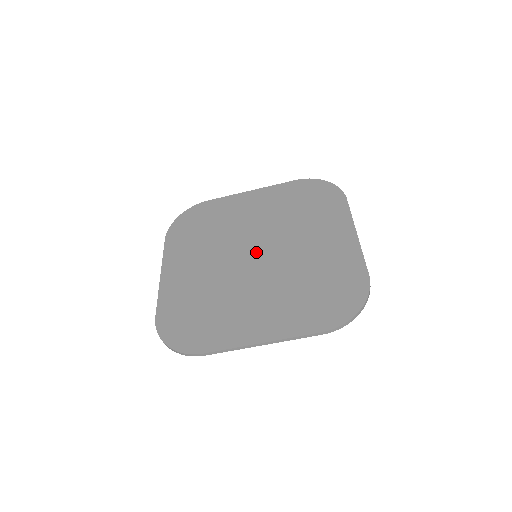
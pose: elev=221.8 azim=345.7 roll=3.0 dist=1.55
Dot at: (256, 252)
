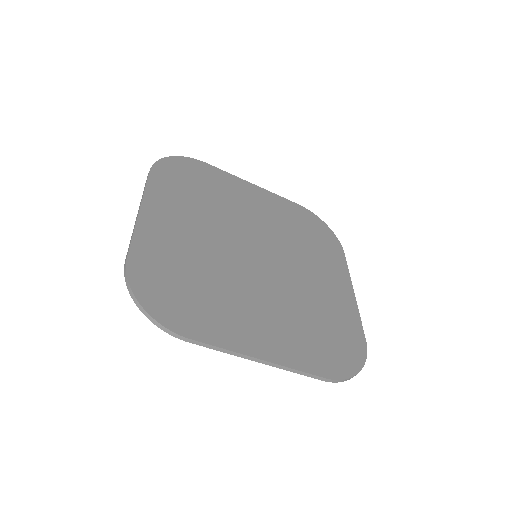
Dot at: (258, 252)
